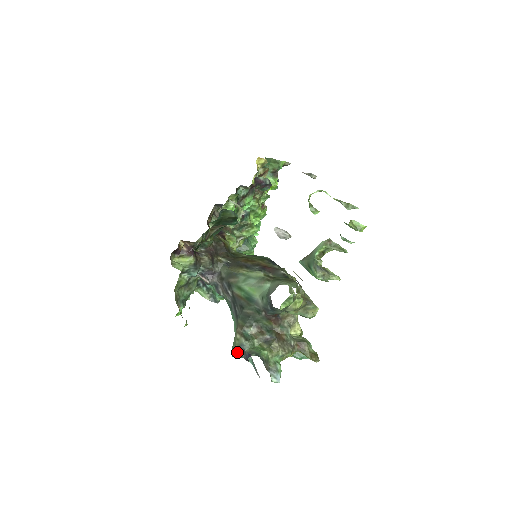
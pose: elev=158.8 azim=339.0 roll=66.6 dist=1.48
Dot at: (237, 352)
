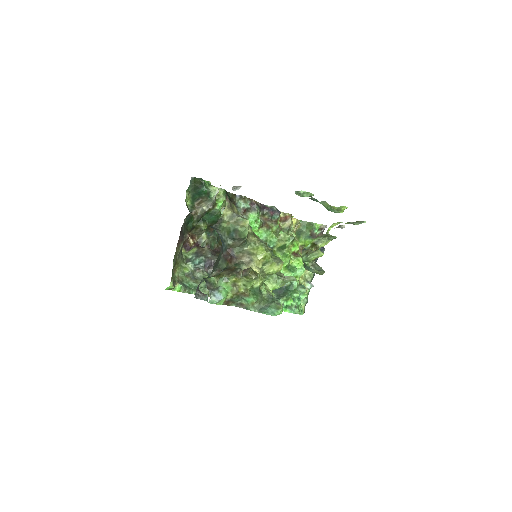
Dot at: (196, 290)
